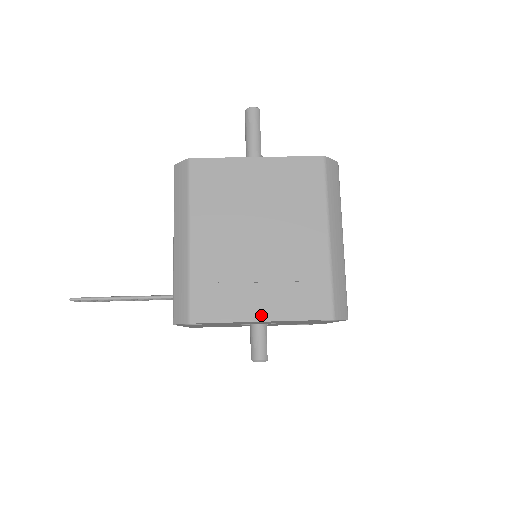
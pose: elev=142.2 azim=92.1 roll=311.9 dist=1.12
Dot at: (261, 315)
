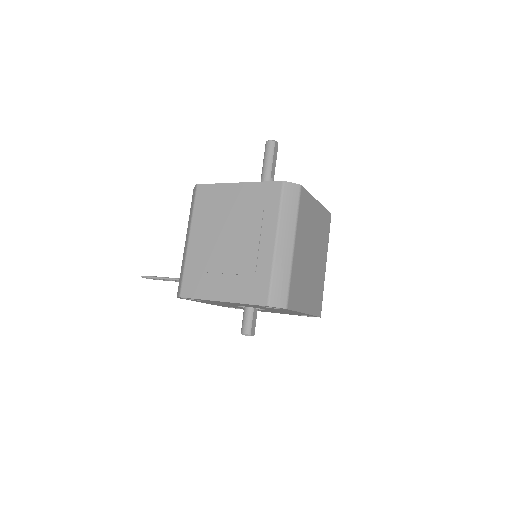
Dot at: (221, 297)
